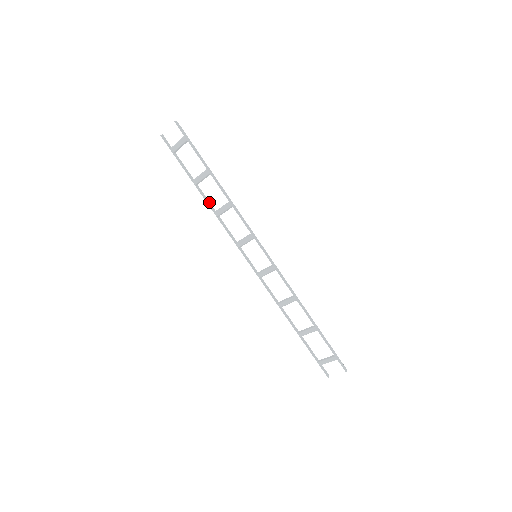
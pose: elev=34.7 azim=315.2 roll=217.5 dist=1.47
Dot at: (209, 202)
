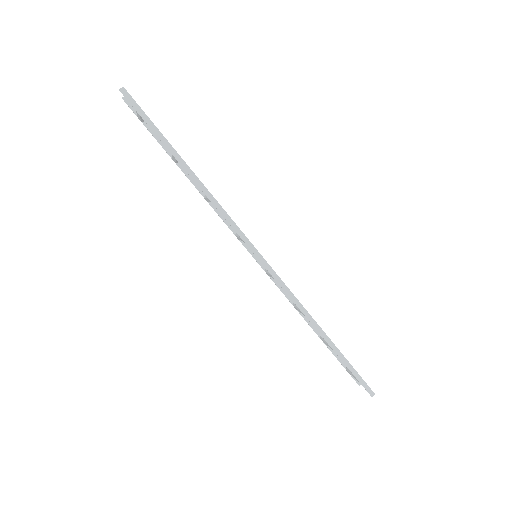
Dot at: occluded
